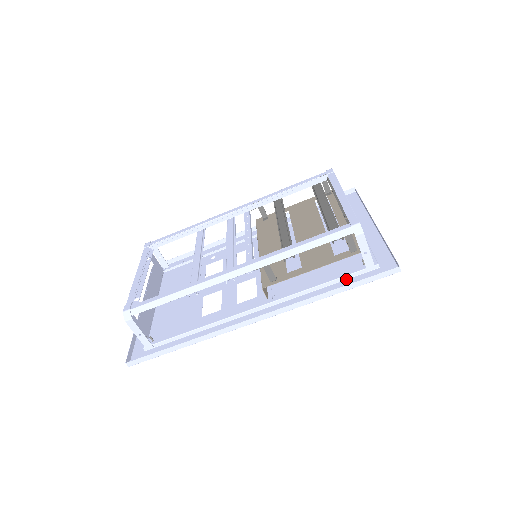
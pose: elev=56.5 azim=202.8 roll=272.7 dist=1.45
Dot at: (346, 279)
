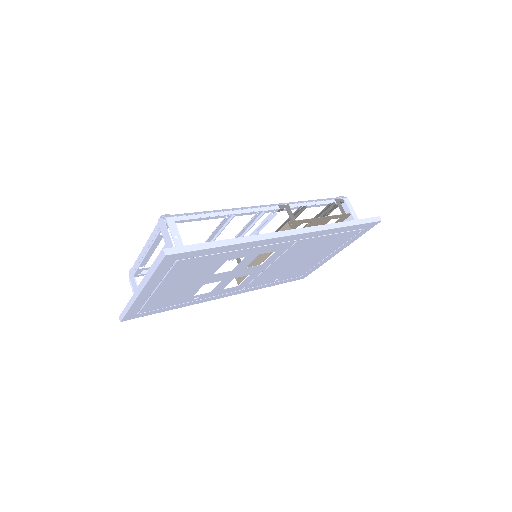
Dot at: (346, 231)
